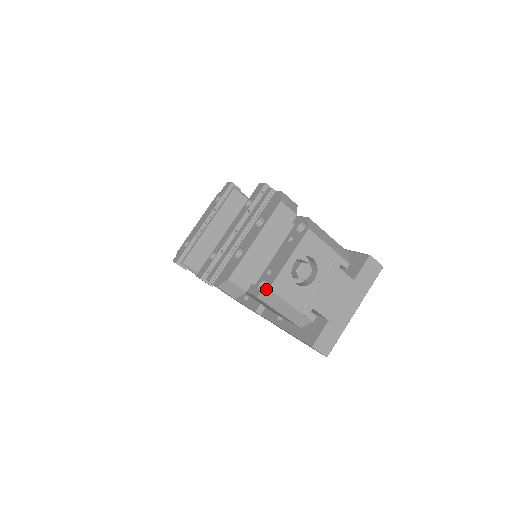
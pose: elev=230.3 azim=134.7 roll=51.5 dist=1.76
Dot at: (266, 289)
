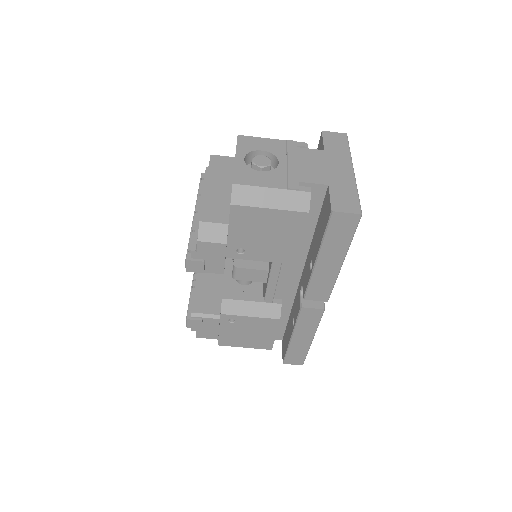
Dot at: occluded
